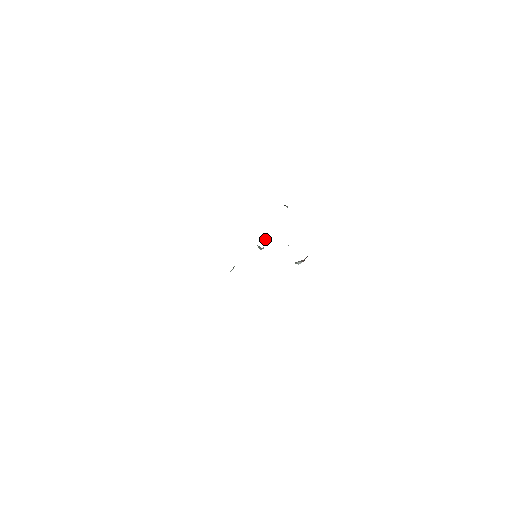
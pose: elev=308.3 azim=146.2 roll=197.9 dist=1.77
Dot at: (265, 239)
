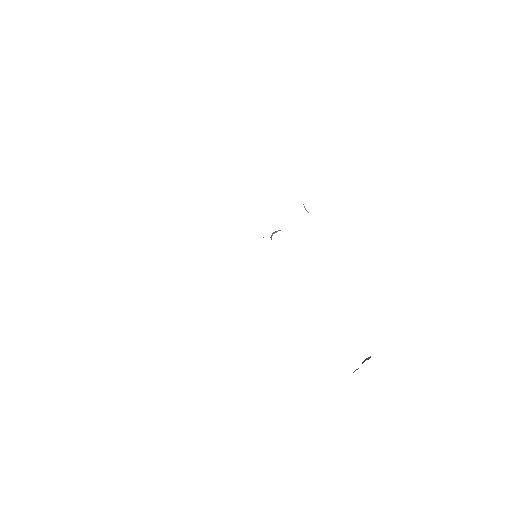
Dot at: (275, 232)
